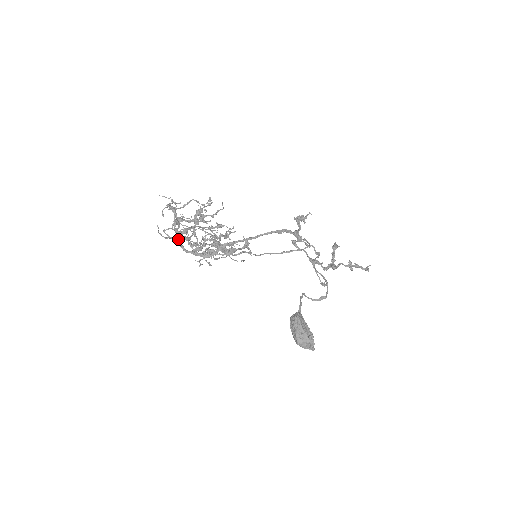
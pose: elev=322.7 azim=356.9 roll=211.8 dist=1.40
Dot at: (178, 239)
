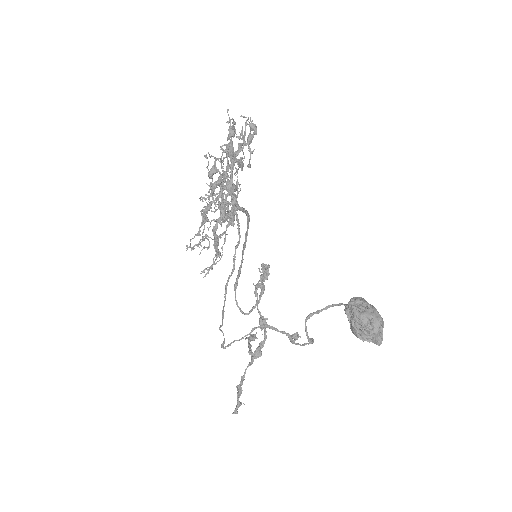
Dot at: (239, 151)
